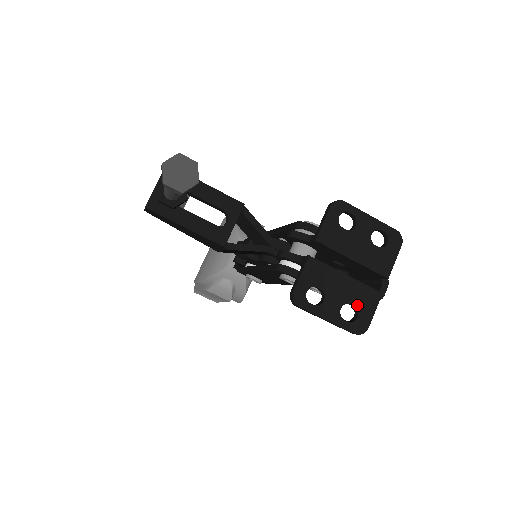
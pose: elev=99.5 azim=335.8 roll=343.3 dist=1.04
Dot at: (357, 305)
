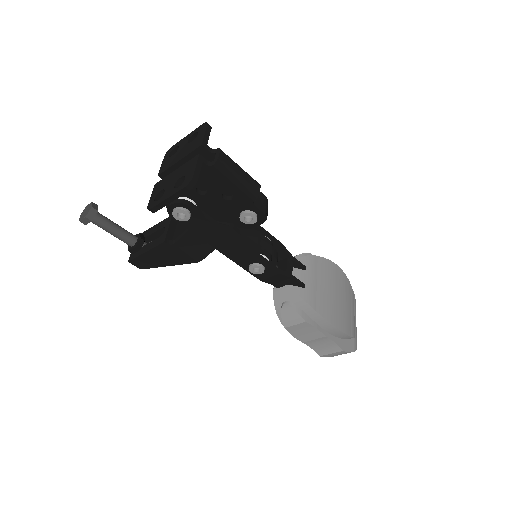
Dot at: (184, 174)
